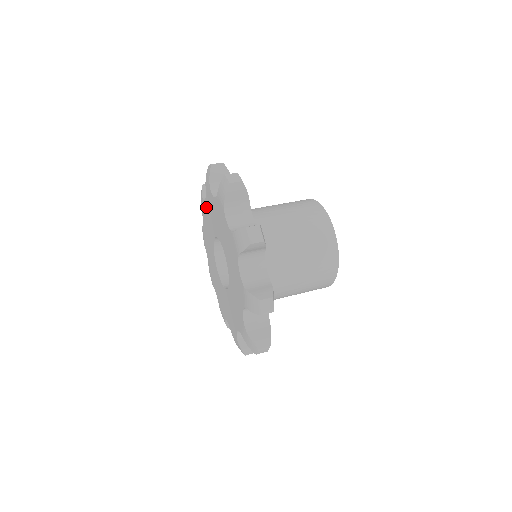
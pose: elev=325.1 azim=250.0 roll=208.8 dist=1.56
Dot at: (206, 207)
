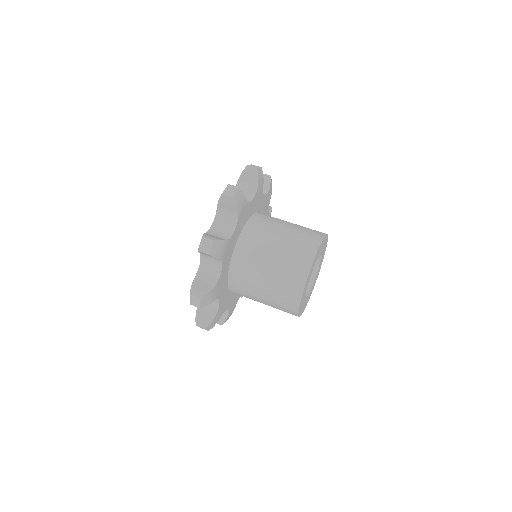
Dot at: occluded
